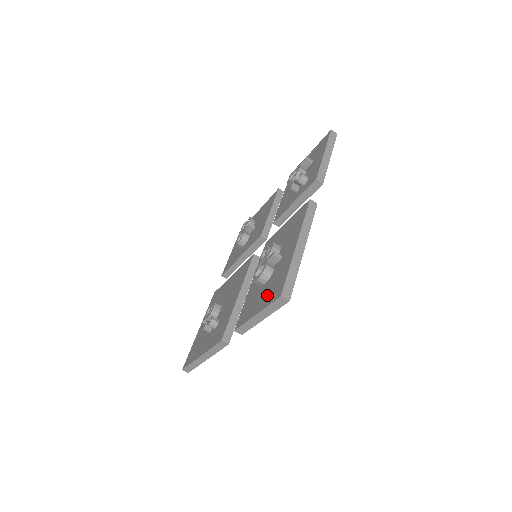
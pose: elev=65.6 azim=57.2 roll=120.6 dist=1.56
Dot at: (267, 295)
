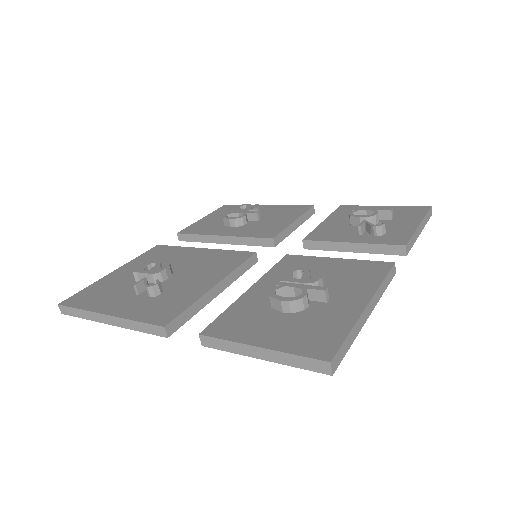
Dot at: (292, 335)
